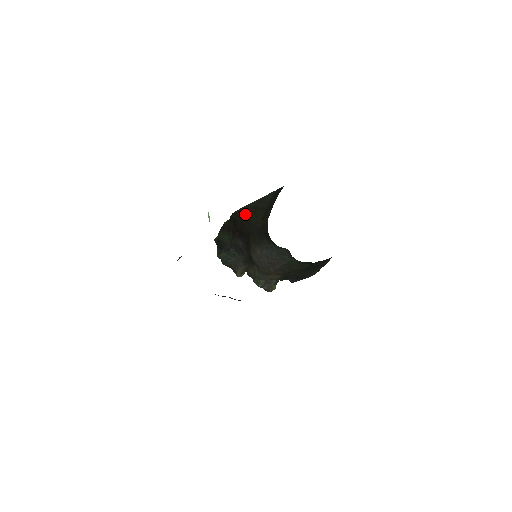
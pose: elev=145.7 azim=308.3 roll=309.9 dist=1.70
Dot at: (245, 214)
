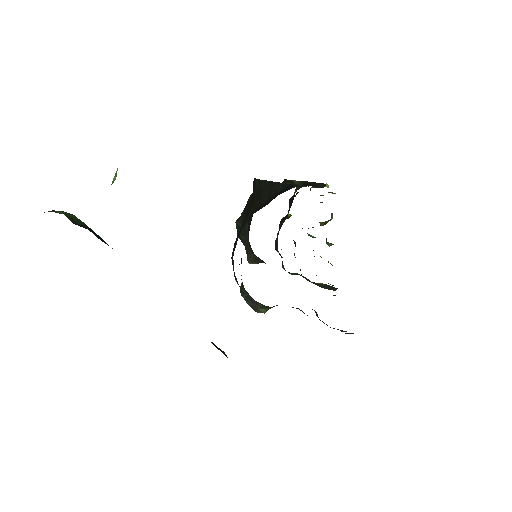
Dot at: (253, 191)
